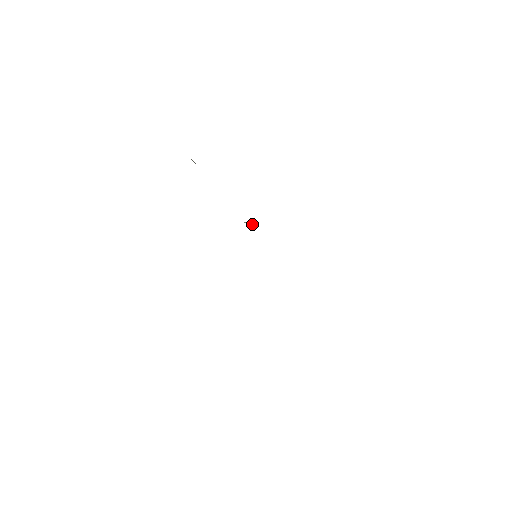
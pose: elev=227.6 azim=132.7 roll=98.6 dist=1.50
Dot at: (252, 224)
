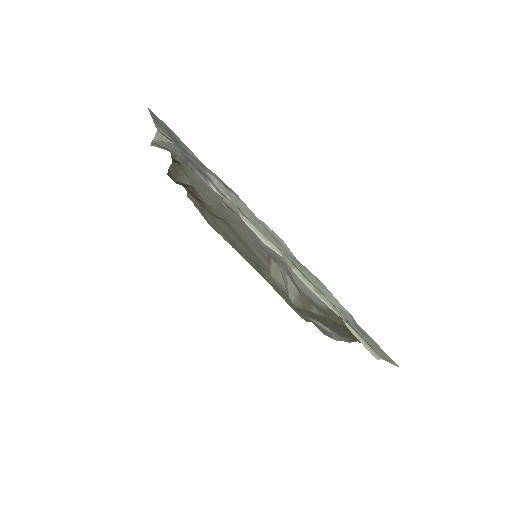
Dot at: occluded
